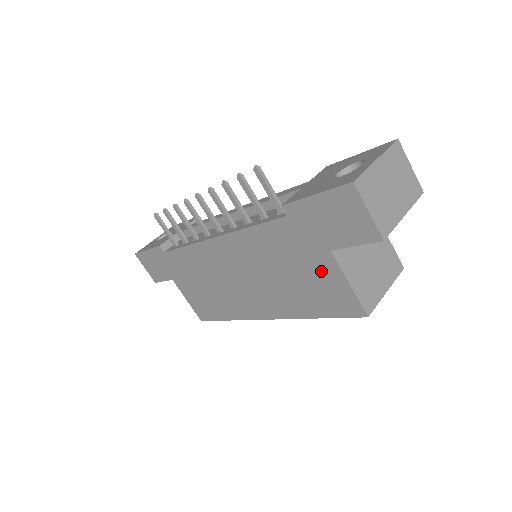
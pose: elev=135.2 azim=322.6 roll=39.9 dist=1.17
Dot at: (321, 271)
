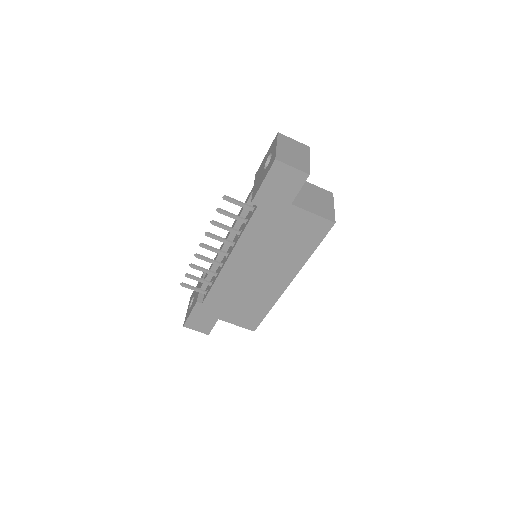
Dot at: (295, 220)
